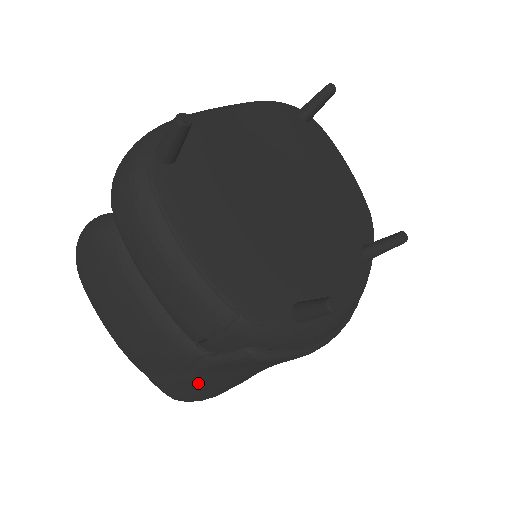
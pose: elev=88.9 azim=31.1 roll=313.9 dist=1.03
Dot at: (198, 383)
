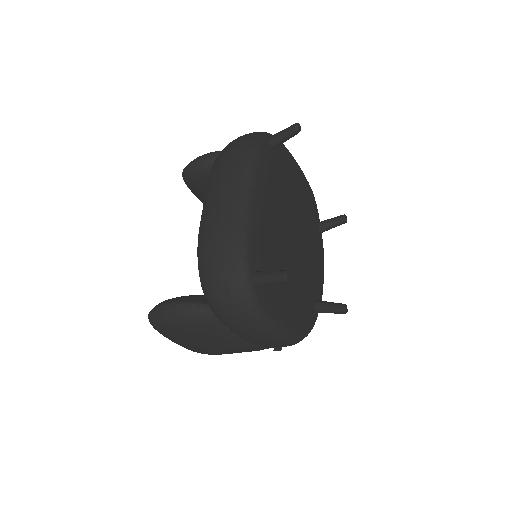
Dot at: occluded
